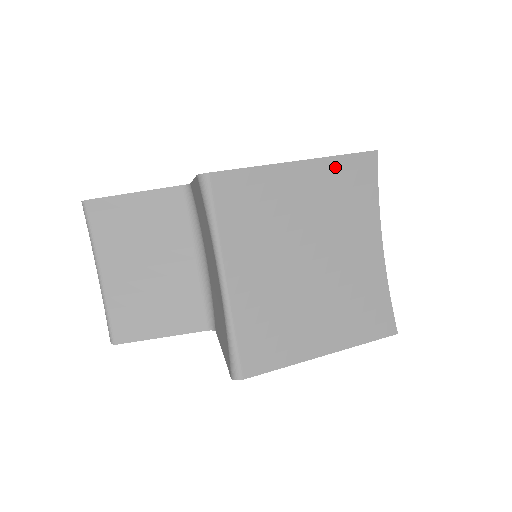
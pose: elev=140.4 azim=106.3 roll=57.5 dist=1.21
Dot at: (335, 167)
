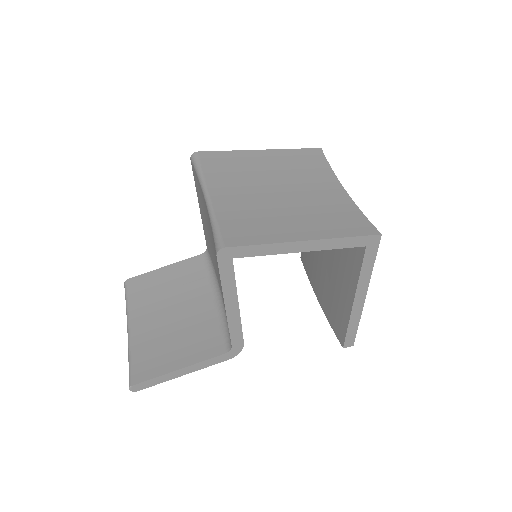
Dot at: (290, 153)
